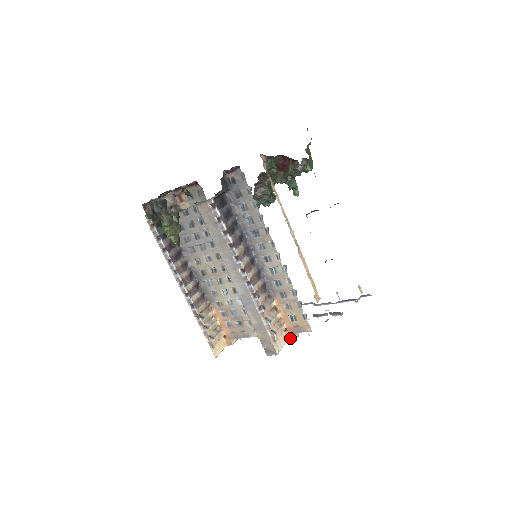
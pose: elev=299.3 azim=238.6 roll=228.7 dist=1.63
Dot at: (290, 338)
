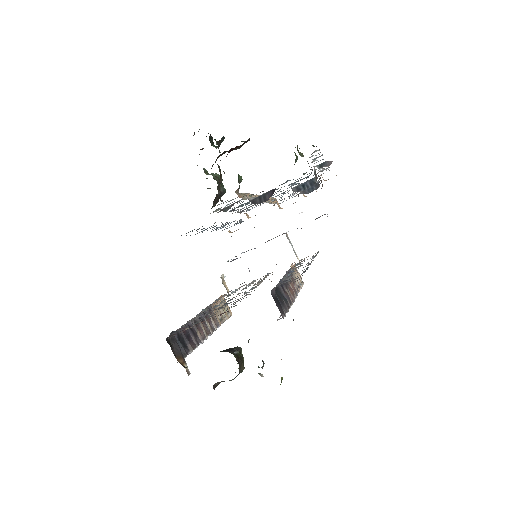
Dot at: occluded
